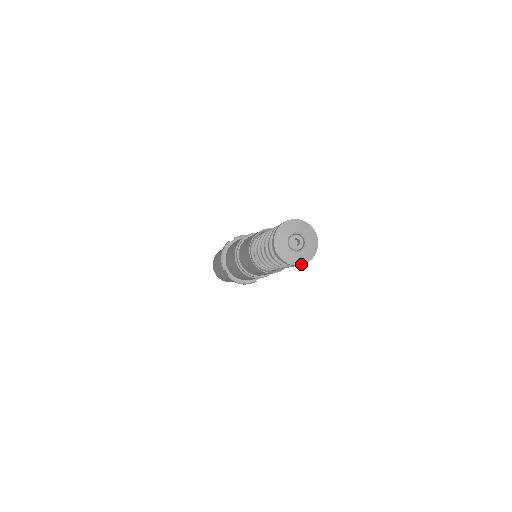
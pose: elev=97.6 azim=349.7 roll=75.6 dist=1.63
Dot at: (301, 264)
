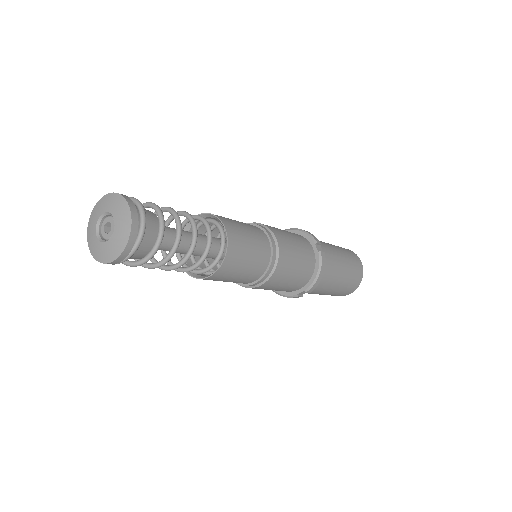
Dot at: (106, 262)
